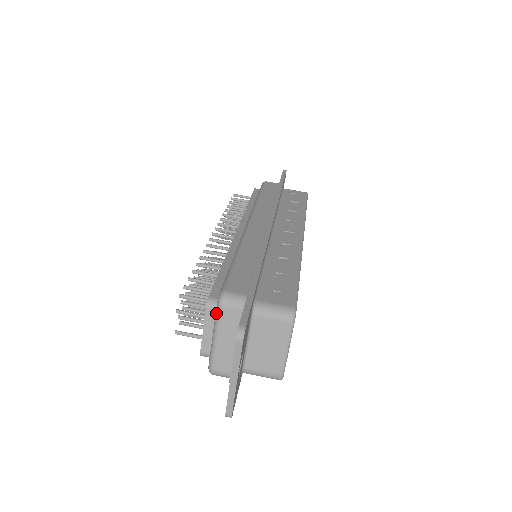
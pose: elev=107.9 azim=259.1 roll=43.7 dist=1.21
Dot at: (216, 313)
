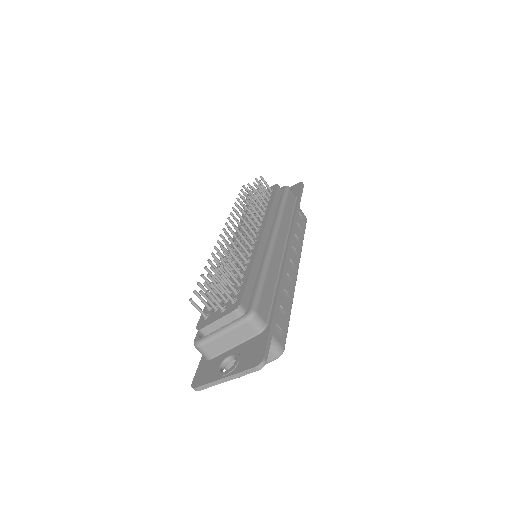
Dot at: (239, 321)
